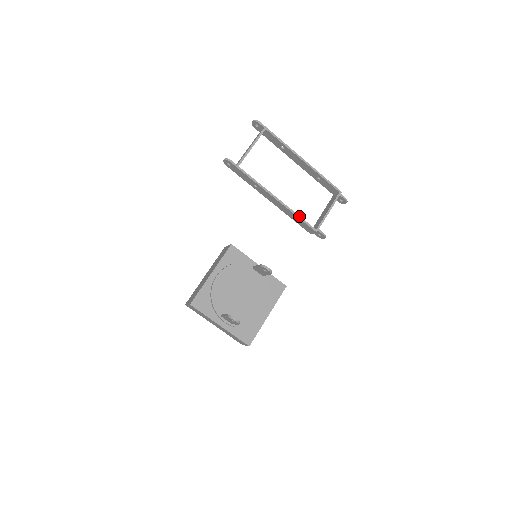
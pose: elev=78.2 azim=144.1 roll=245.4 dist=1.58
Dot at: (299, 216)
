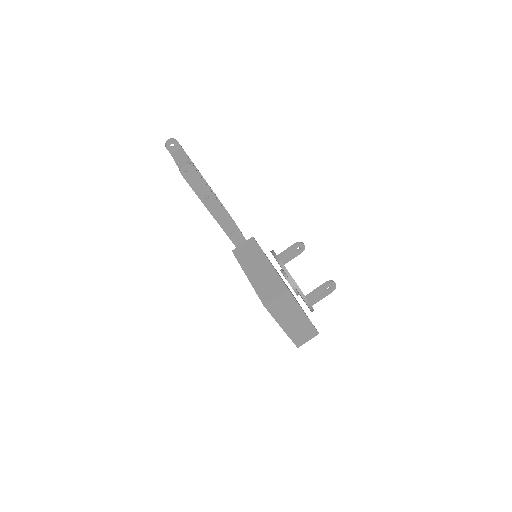
Dot at: (238, 229)
